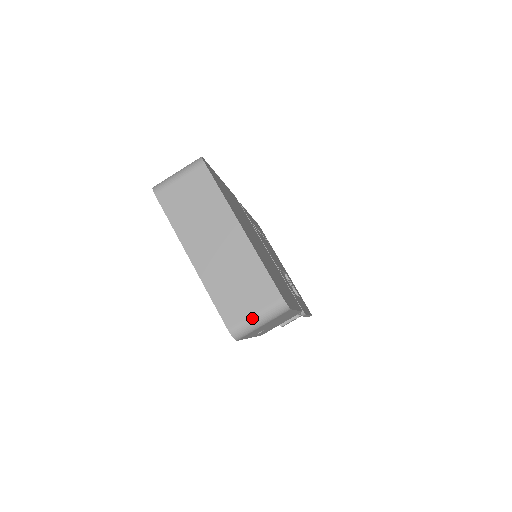
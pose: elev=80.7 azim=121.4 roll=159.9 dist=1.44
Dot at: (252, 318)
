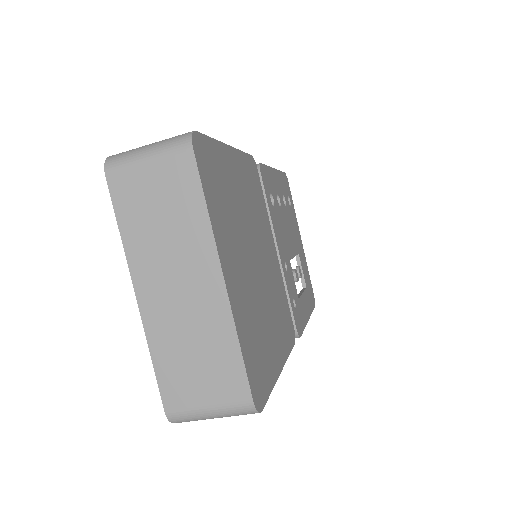
Dot at: (202, 411)
